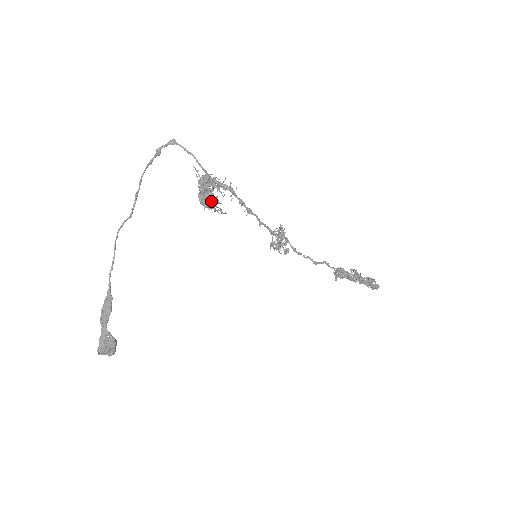
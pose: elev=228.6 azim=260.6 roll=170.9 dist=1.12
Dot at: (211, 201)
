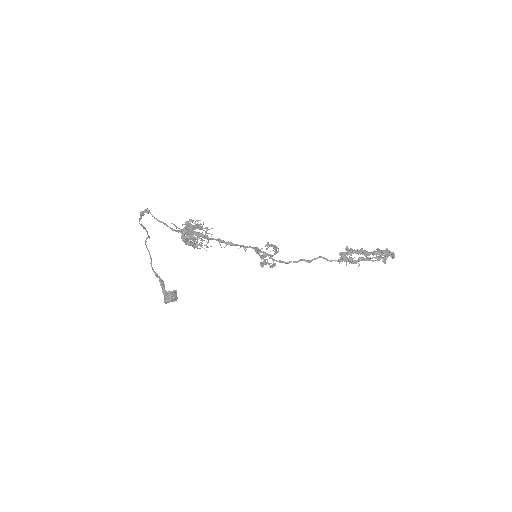
Dot at: occluded
